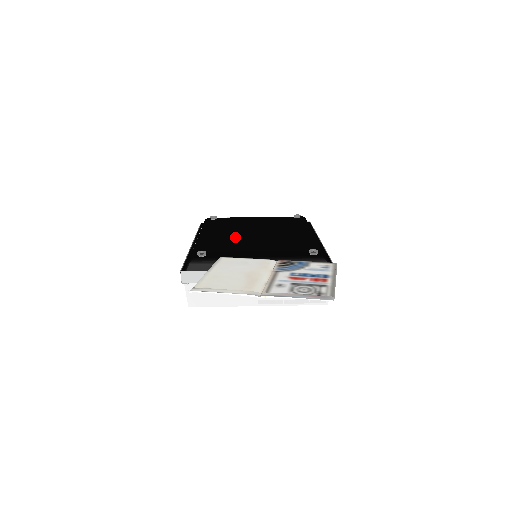
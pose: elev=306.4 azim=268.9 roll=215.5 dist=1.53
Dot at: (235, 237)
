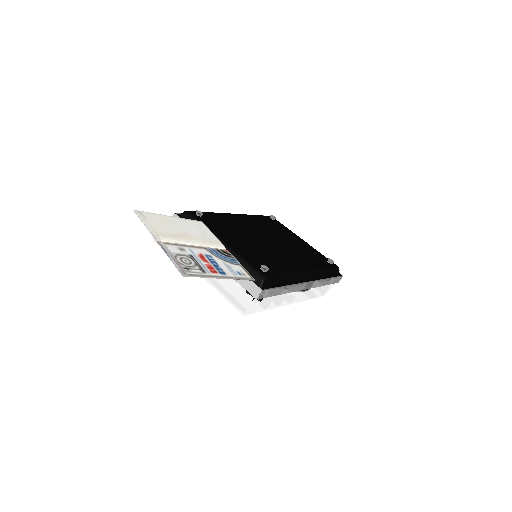
Dot at: (249, 229)
